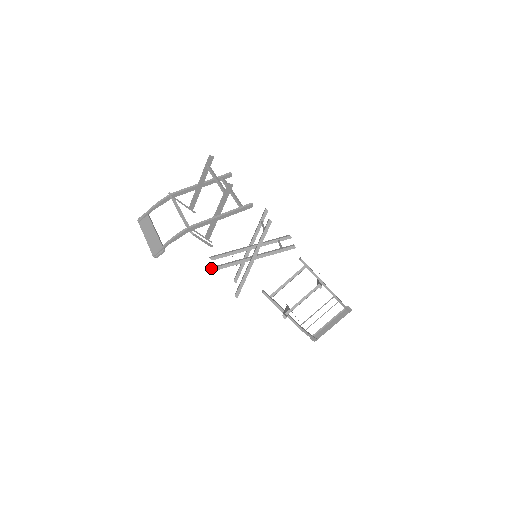
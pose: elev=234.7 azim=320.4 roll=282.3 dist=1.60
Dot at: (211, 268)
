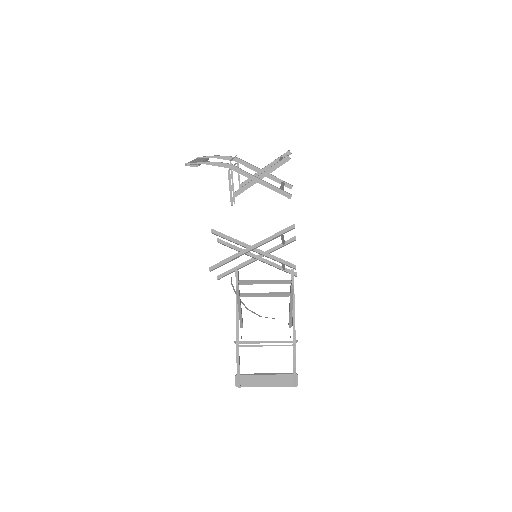
Dot at: occluded
